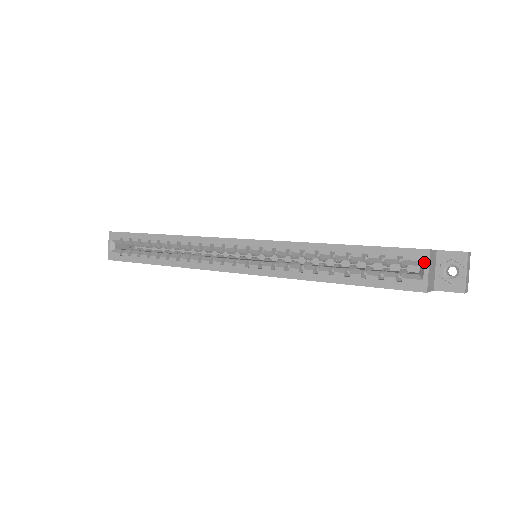
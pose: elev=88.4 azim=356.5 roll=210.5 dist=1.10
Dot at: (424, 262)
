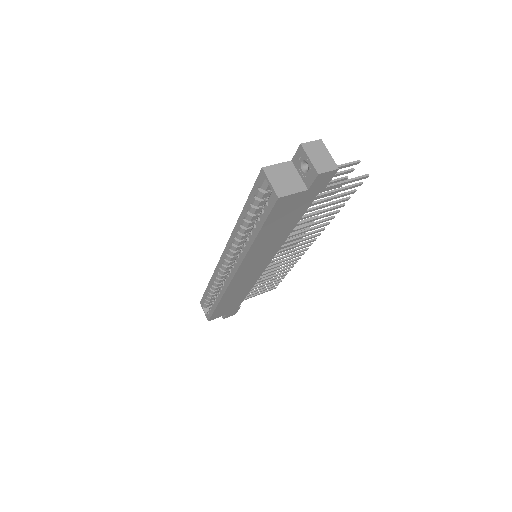
Dot at: (265, 179)
